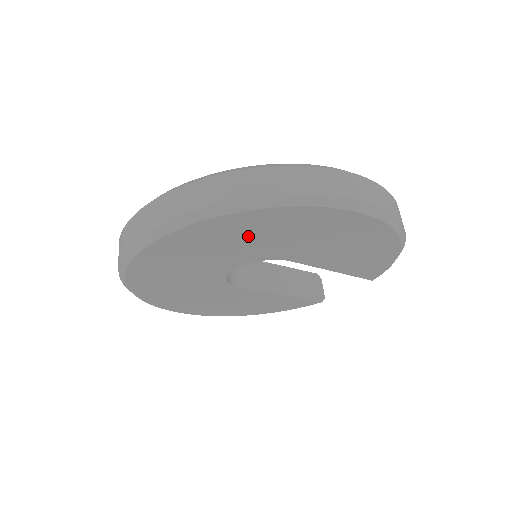
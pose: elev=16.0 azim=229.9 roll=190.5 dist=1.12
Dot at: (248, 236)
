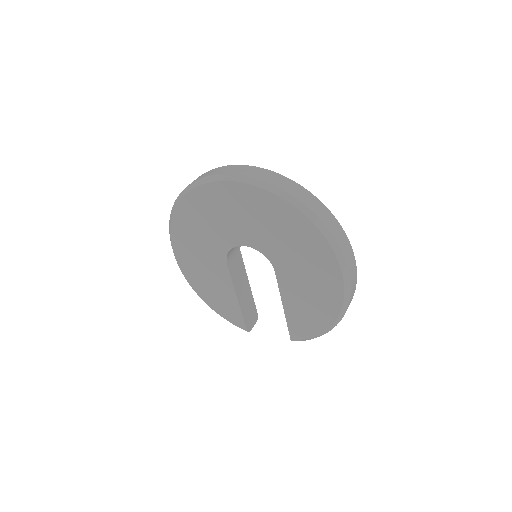
Dot at: (281, 229)
